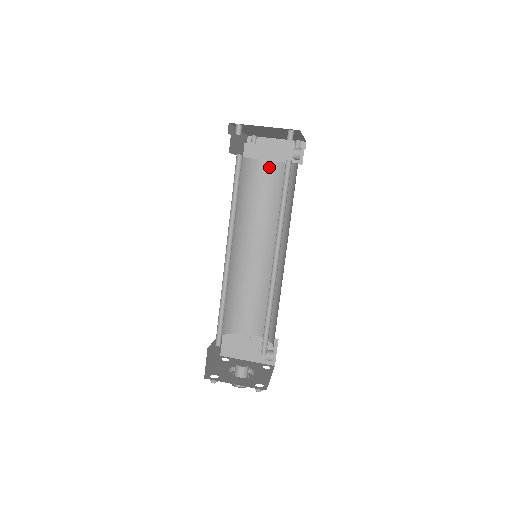
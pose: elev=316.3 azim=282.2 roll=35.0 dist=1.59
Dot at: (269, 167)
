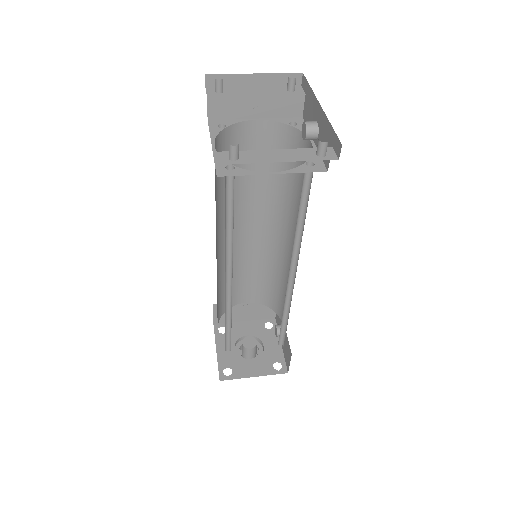
Dot at: (252, 129)
